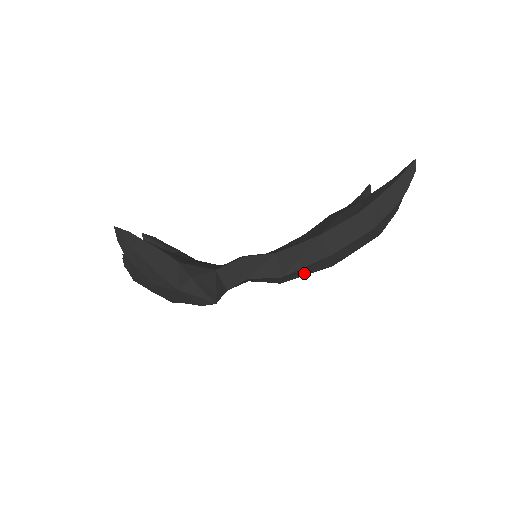
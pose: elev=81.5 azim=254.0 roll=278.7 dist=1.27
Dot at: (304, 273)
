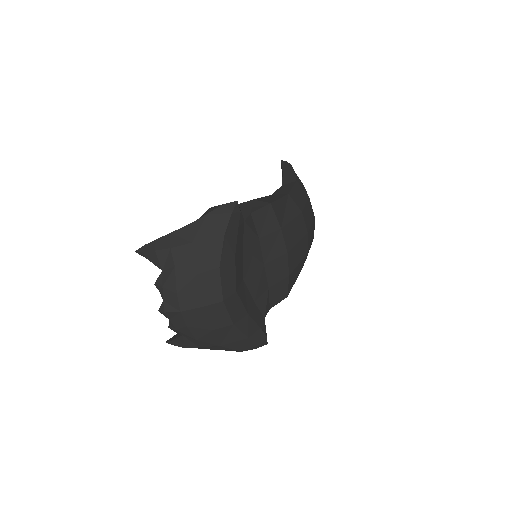
Dot at: (288, 218)
